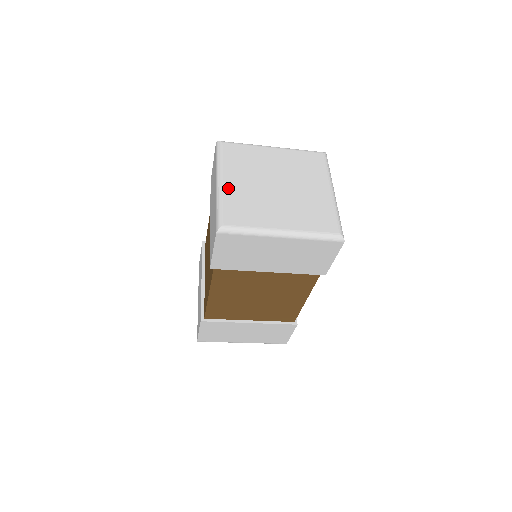
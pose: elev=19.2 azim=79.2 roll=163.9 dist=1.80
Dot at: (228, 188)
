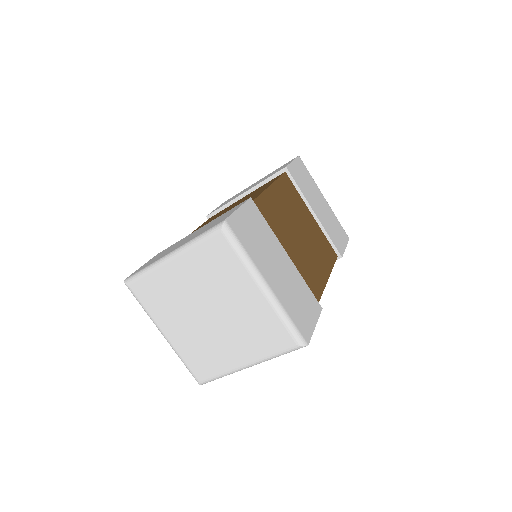
Dot at: occluded
